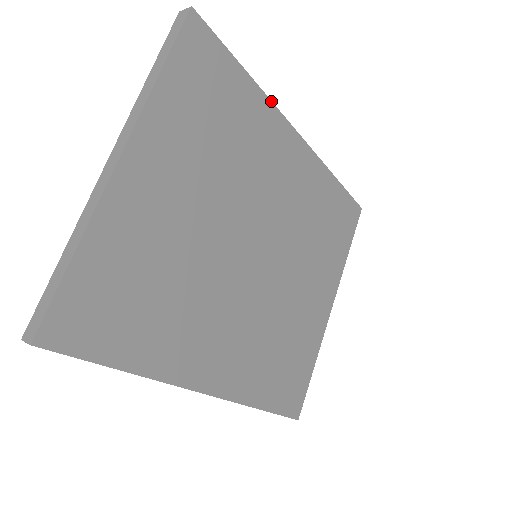
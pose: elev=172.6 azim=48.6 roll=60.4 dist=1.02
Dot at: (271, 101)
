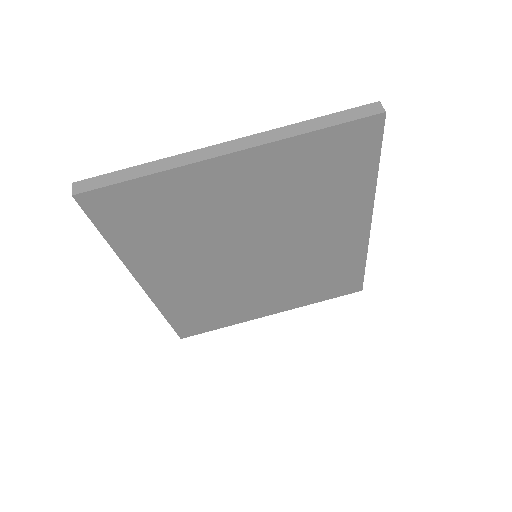
Dot at: occluded
